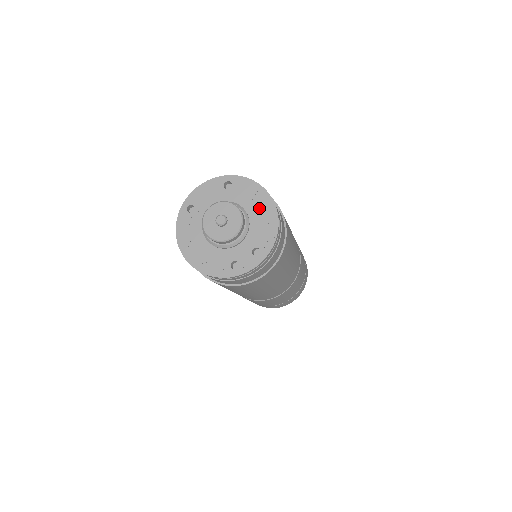
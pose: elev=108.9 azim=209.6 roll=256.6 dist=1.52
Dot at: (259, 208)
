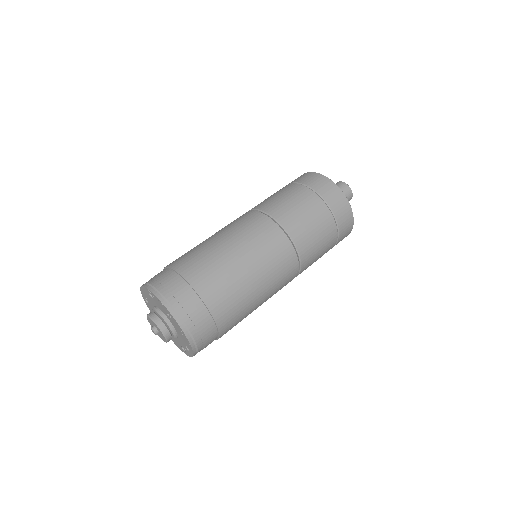
Dot at: (173, 322)
